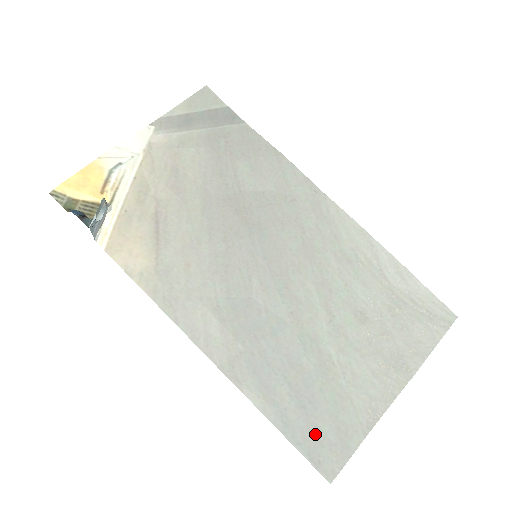
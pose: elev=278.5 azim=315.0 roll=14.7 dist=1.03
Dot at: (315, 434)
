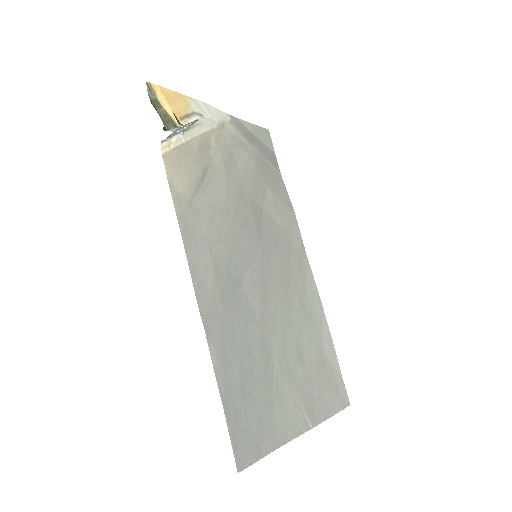
Dot at: (243, 421)
